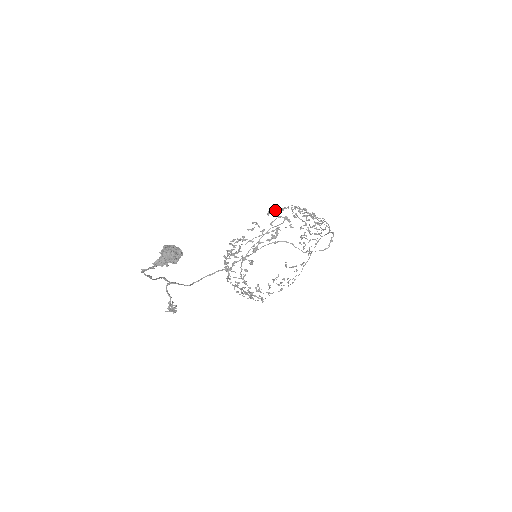
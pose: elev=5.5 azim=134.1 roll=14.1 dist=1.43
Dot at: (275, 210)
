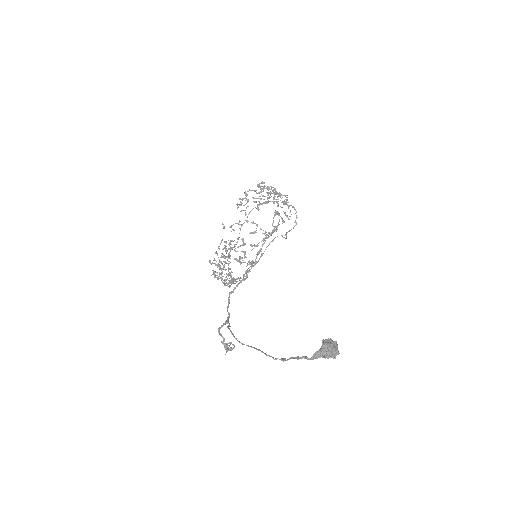
Dot at: (262, 203)
